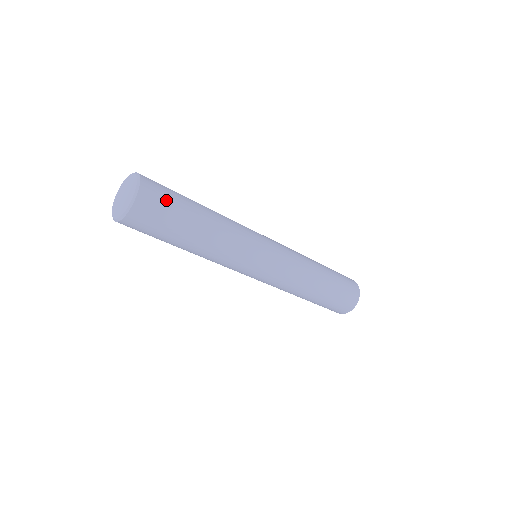
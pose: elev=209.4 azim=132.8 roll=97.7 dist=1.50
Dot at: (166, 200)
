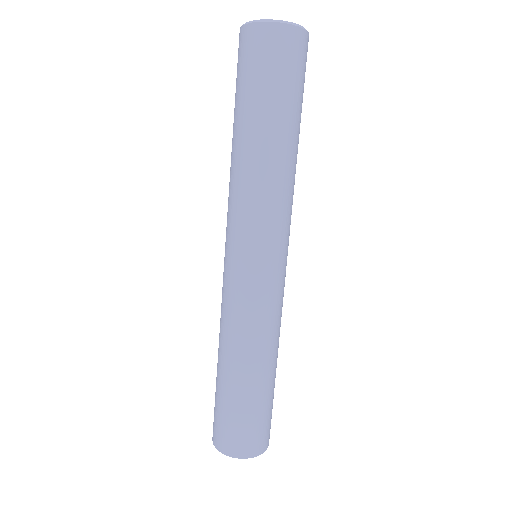
Dot at: occluded
